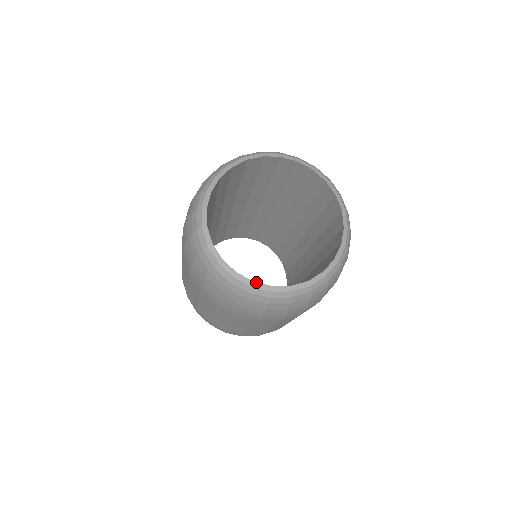
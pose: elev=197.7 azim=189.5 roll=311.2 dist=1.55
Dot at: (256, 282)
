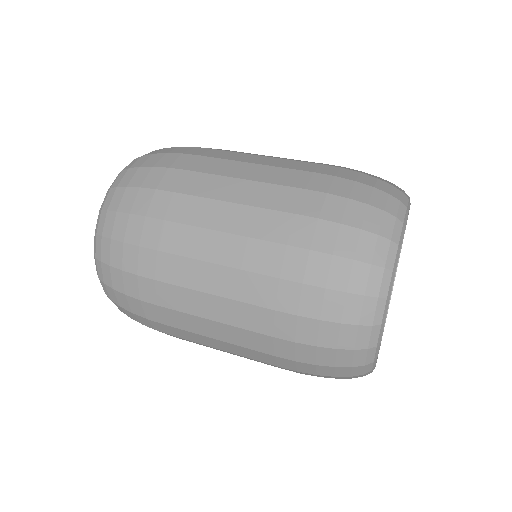
Dot at: occluded
